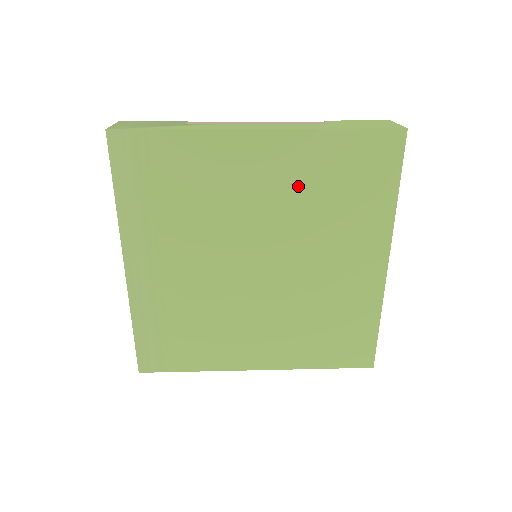
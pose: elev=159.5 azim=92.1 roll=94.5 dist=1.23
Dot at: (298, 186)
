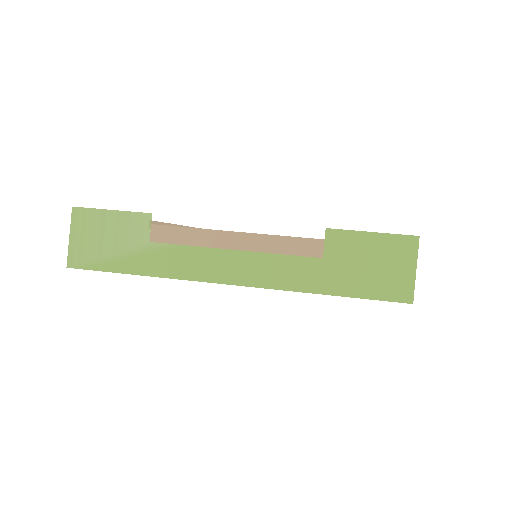
Dot at: occluded
